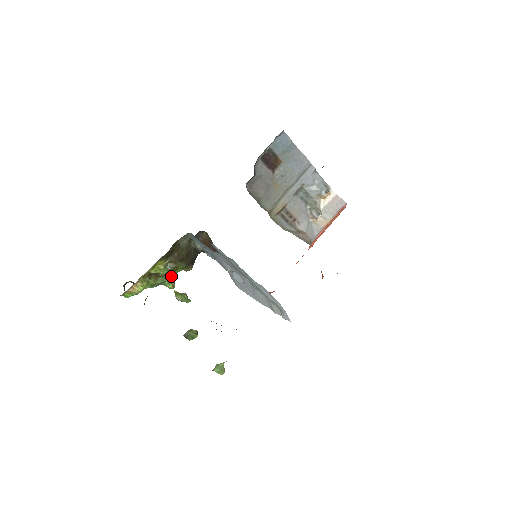
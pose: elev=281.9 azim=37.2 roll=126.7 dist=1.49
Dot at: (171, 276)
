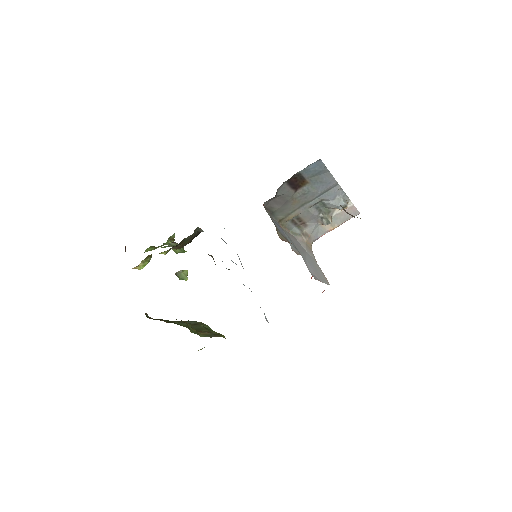
Dot at: occluded
